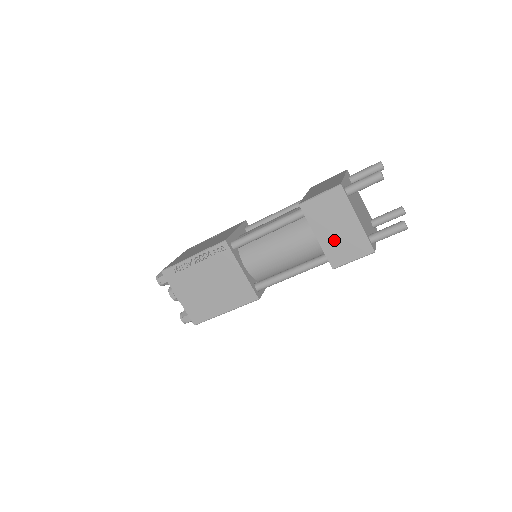
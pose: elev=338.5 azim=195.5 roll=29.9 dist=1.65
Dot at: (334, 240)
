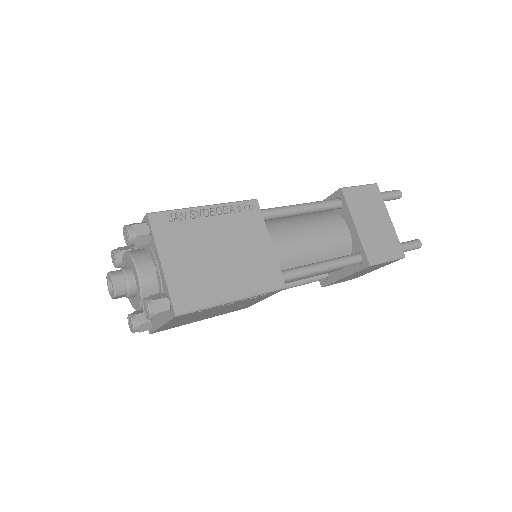
Dot at: (371, 234)
